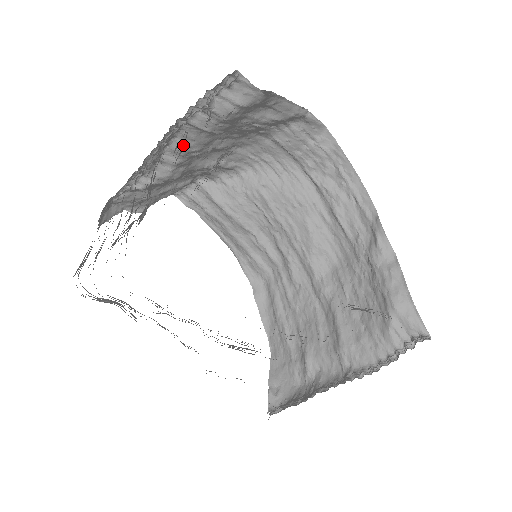
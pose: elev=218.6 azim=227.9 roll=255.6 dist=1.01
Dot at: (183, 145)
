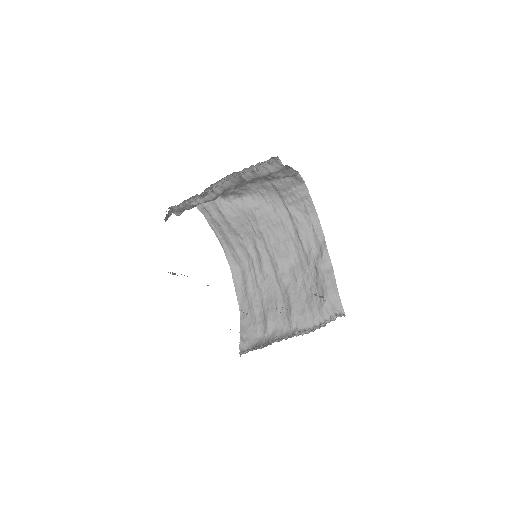
Dot at: occluded
